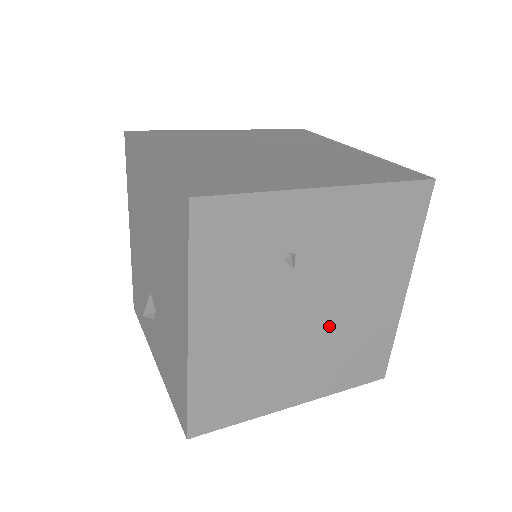
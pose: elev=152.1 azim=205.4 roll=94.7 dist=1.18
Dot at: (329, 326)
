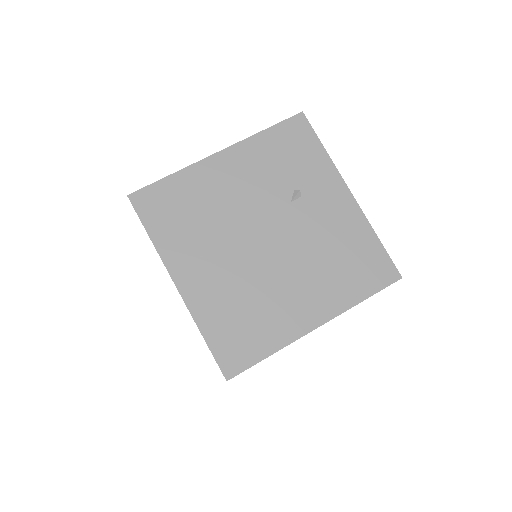
Dot at: (260, 266)
